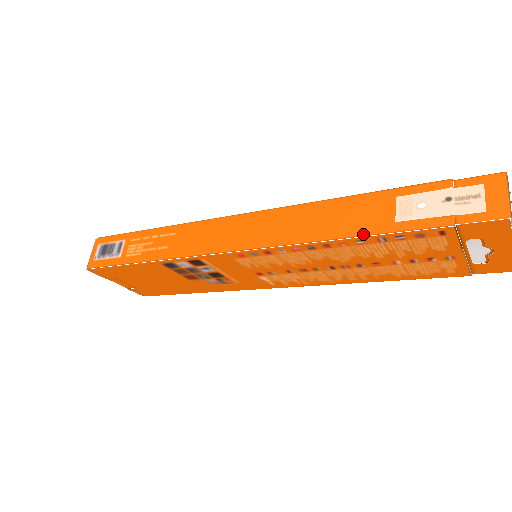
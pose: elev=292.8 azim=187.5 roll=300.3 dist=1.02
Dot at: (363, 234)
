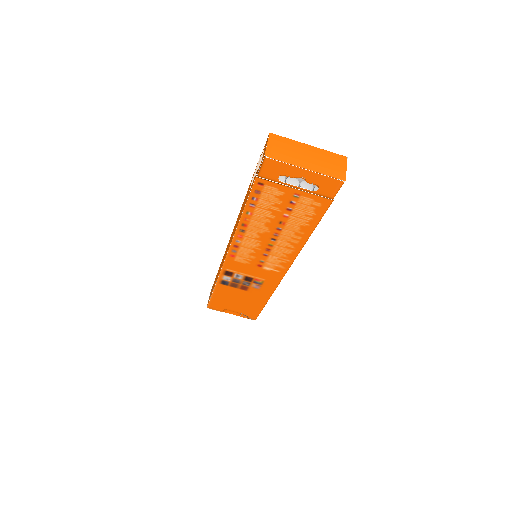
Dot at: (244, 208)
